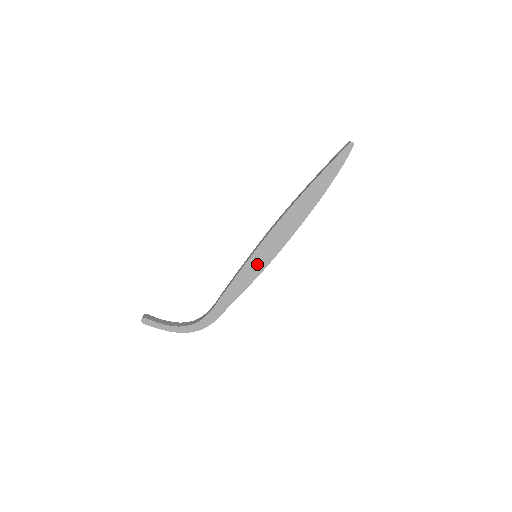
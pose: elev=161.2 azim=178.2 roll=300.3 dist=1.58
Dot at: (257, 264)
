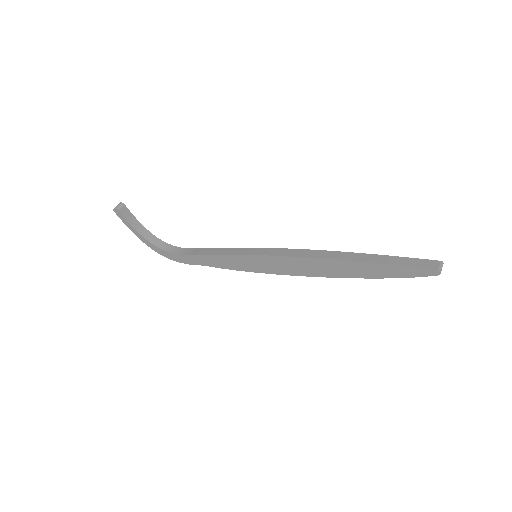
Dot at: (251, 264)
